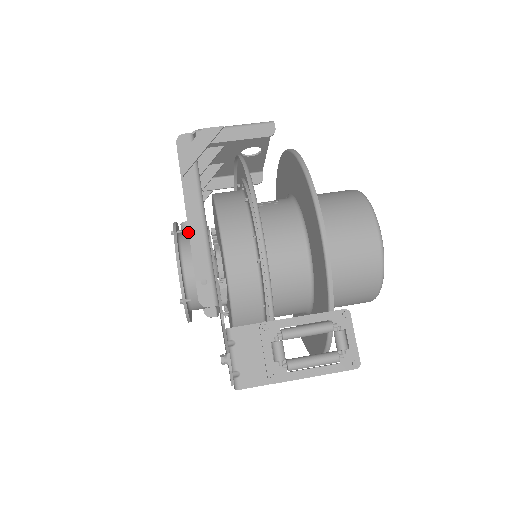
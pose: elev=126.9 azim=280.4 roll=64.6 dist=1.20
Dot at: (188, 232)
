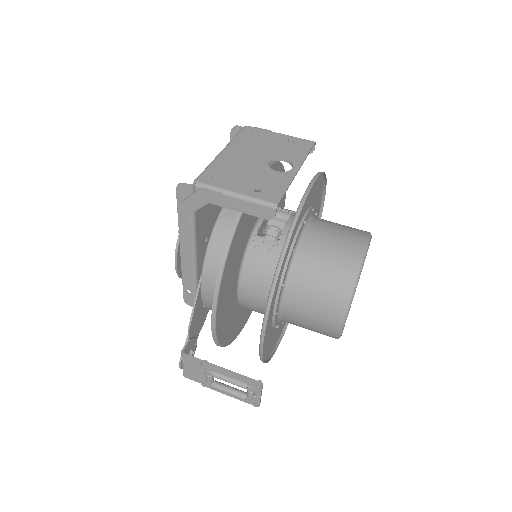
Dot at: occluded
